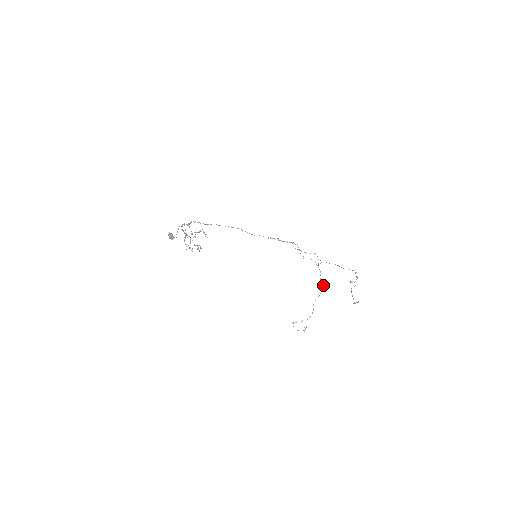
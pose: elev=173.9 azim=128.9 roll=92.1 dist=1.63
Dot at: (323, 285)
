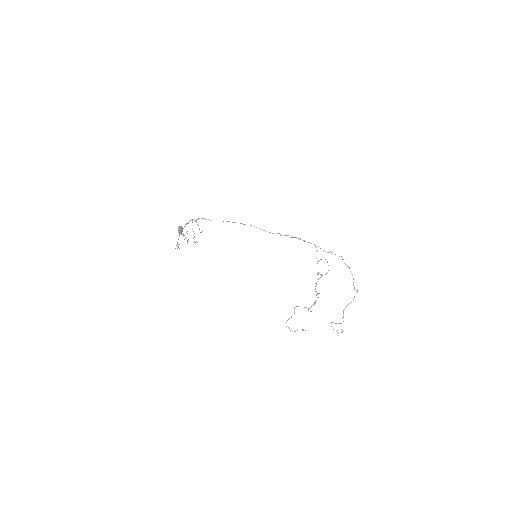
Dot at: occluded
